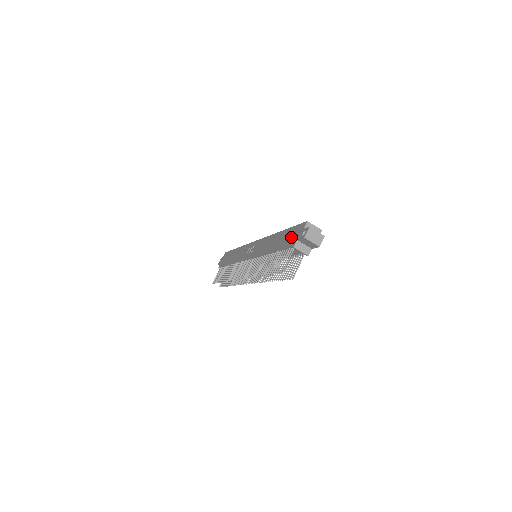
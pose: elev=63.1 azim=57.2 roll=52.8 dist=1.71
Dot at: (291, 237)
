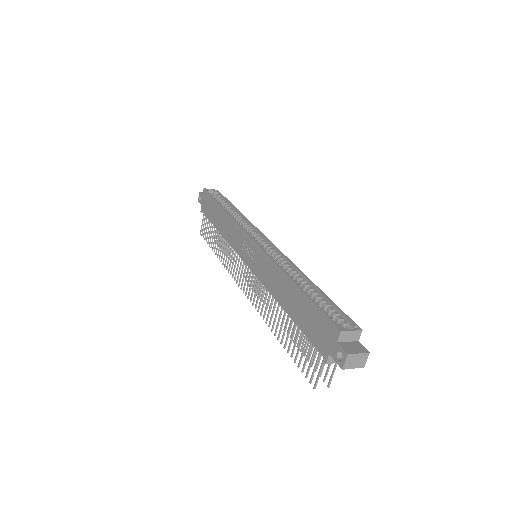
Dot at: (316, 331)
